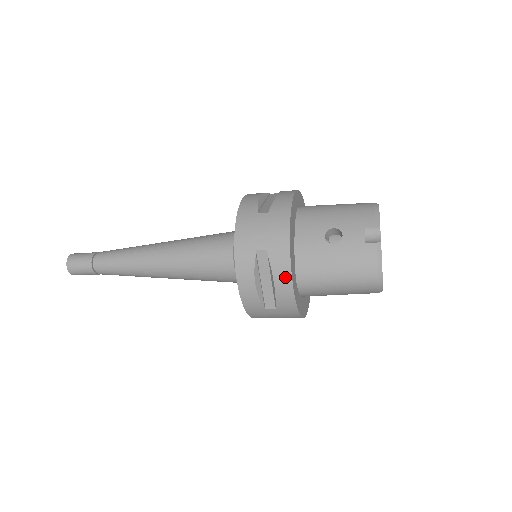
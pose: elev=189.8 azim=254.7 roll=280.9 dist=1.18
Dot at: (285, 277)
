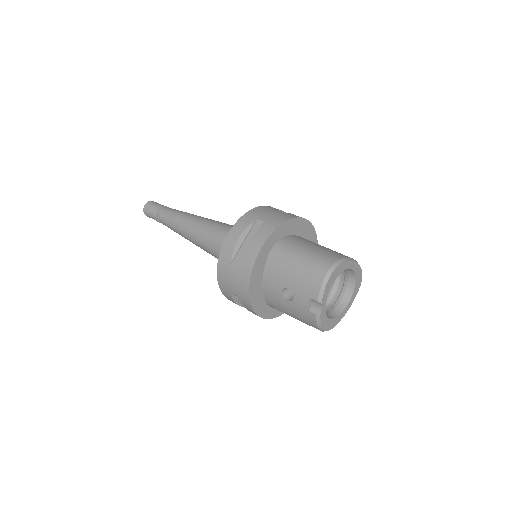
Dot at: (253, 313)
